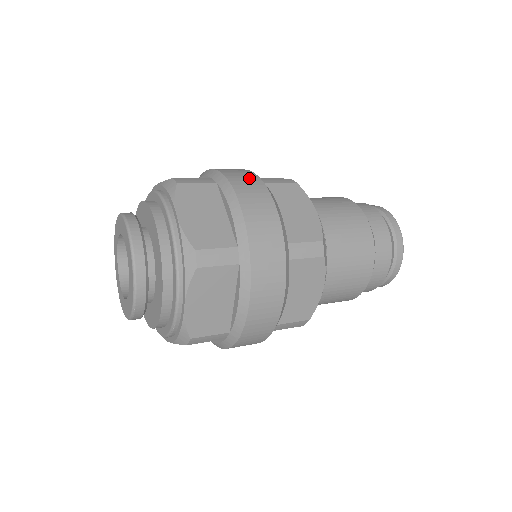
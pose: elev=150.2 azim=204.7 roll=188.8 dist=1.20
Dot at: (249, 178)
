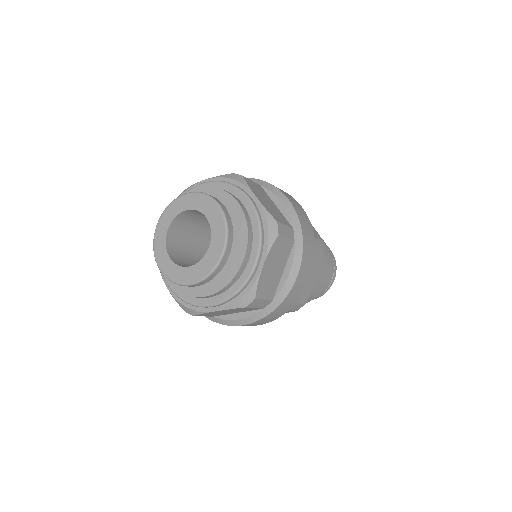
Dot at: (312, 248)
